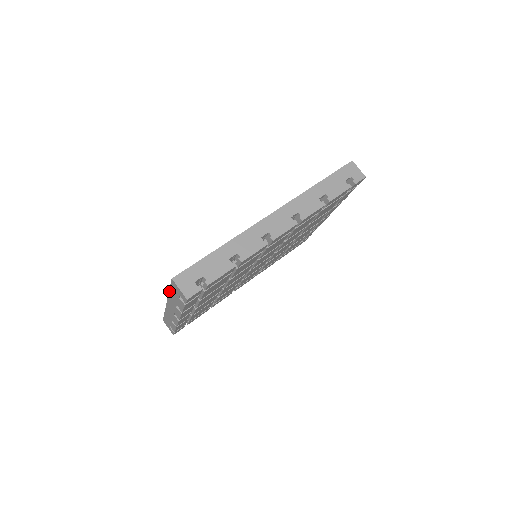
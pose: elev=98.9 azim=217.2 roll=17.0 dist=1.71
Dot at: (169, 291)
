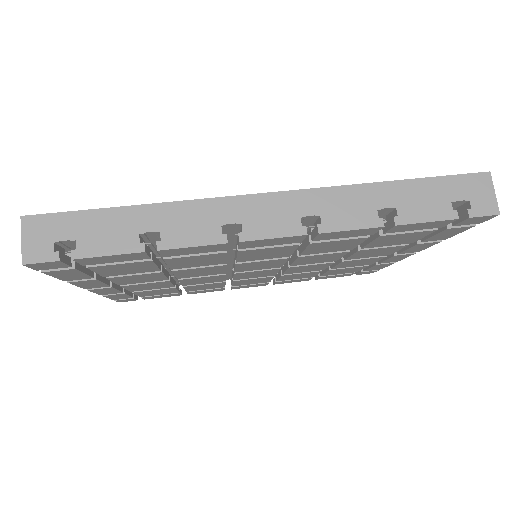
Dot at: occluded
